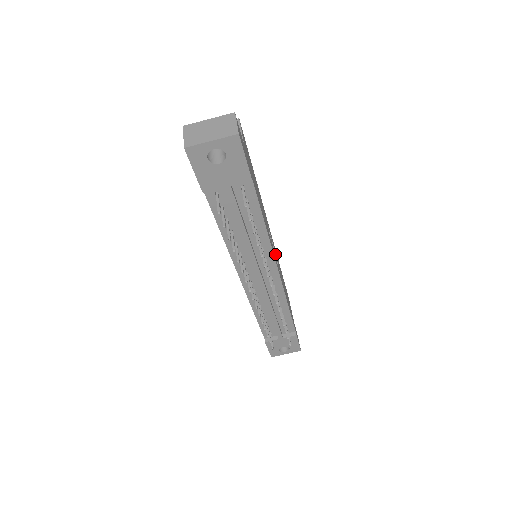
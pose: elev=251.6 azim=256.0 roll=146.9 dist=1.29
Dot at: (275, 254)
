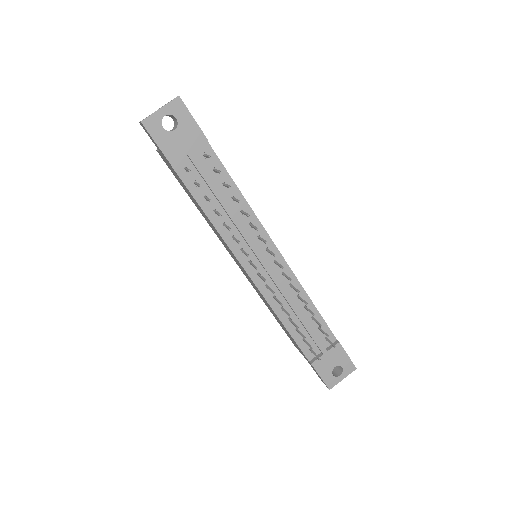
Dot at: occluded
